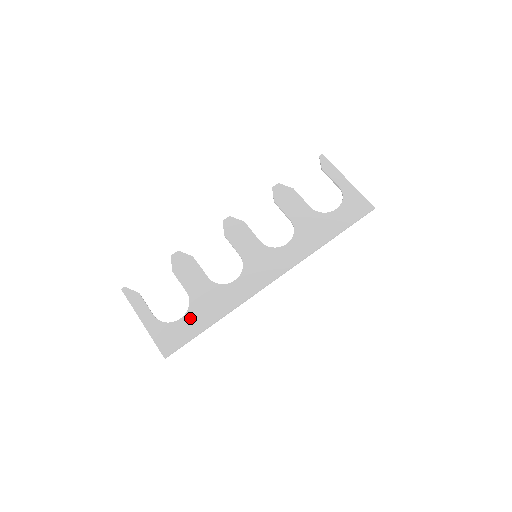
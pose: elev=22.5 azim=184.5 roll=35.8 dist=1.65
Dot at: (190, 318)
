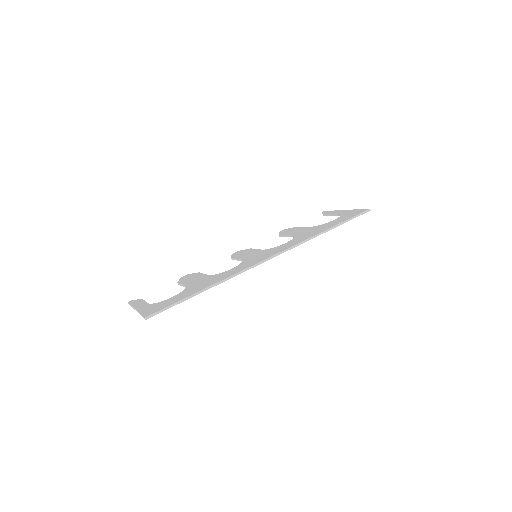
Dot at: (181, 294)
